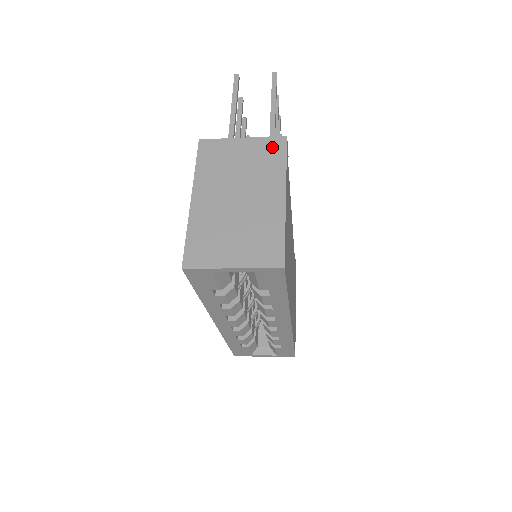
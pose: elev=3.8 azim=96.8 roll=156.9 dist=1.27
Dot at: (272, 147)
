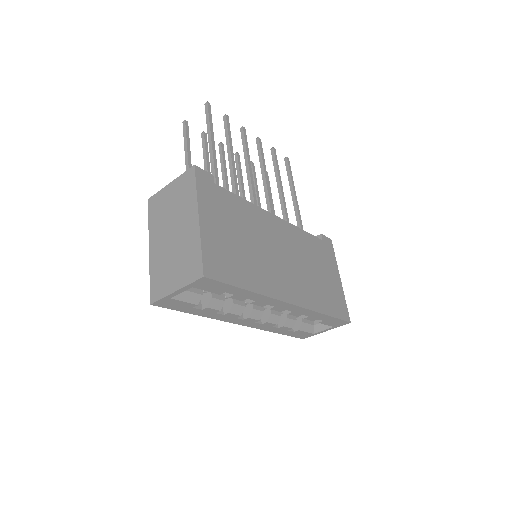
Dot at: (187, 180)
